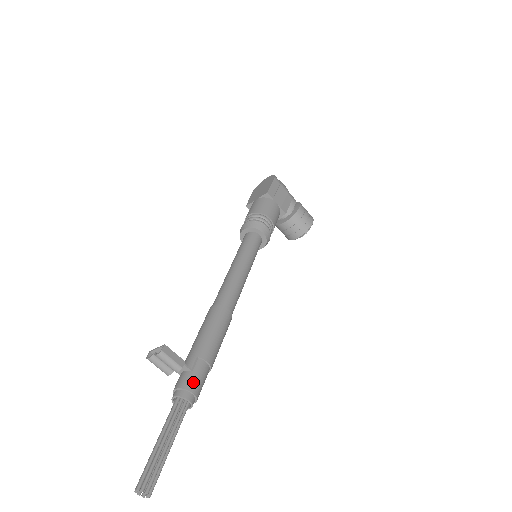
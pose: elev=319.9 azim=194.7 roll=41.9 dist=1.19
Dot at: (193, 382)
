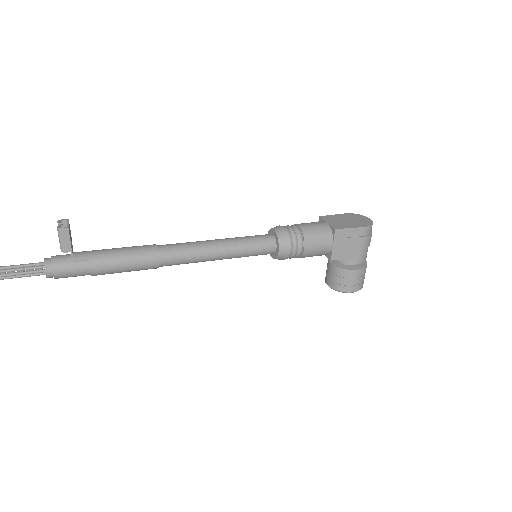
Dot at: (62, 268)
